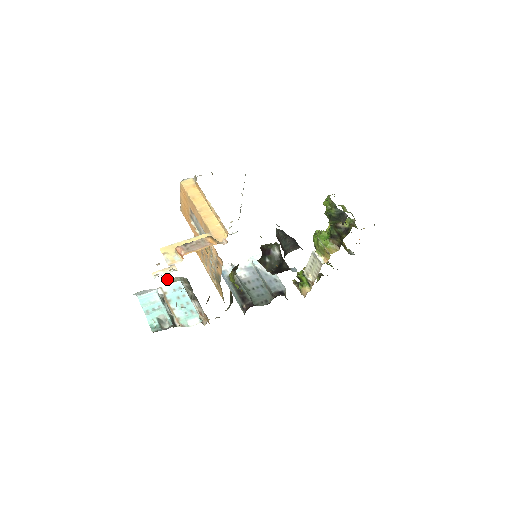
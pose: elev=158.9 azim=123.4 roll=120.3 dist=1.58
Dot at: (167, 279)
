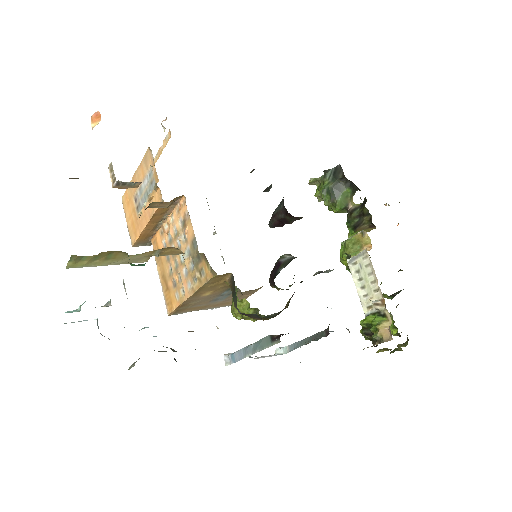
Dot at: (129, 367)
